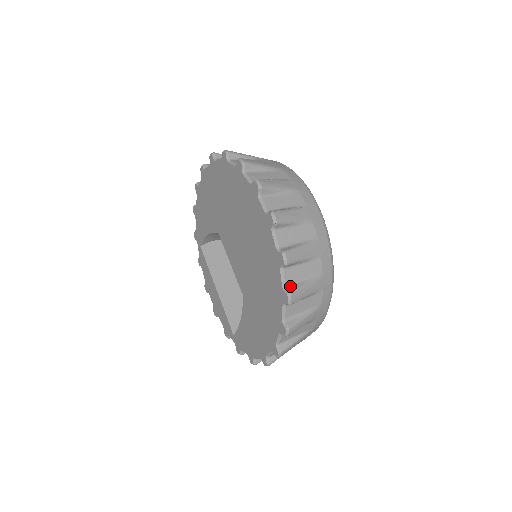
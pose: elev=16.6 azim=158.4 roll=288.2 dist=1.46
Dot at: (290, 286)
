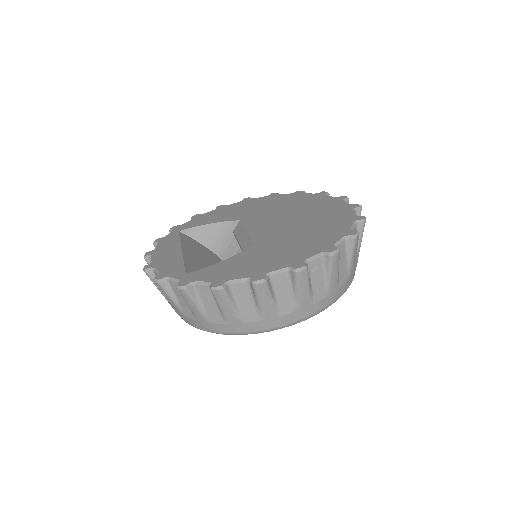
Dot at: occluded
